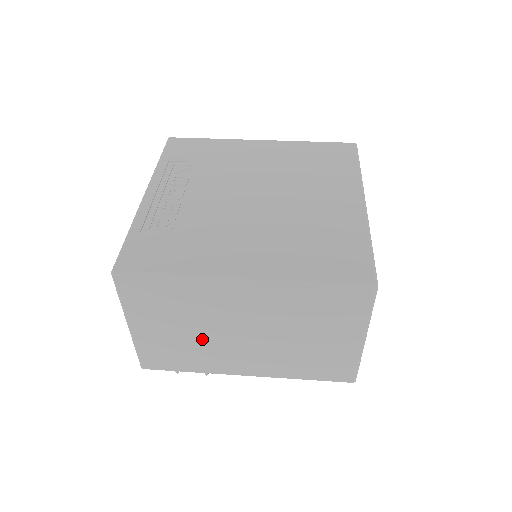
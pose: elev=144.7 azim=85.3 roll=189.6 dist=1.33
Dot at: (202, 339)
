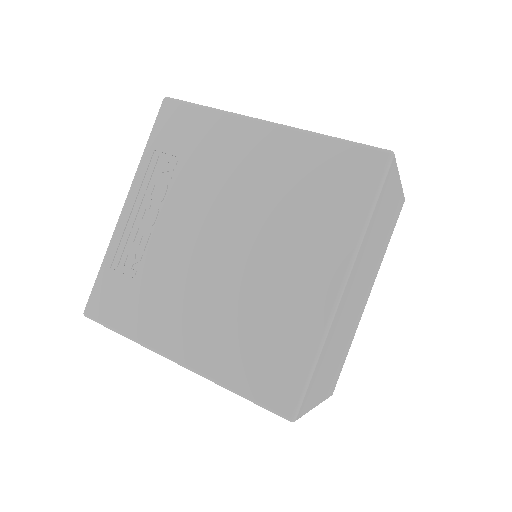
Dot at: occluded
